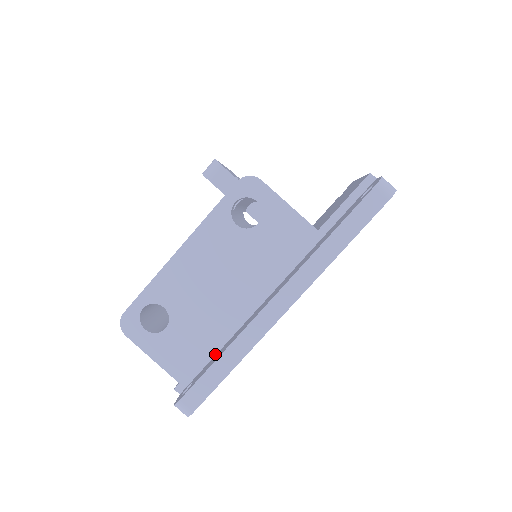
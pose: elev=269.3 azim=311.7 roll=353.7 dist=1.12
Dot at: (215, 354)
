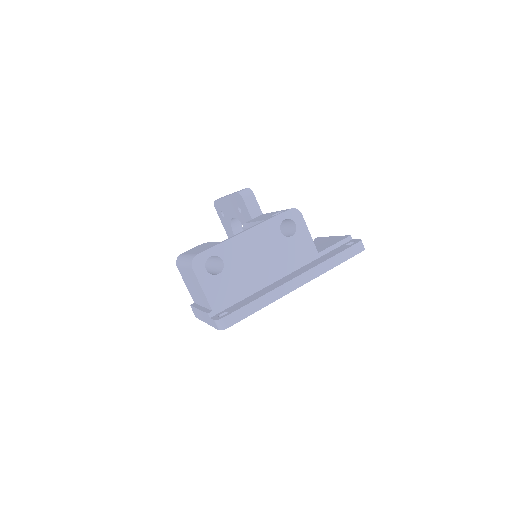
Dot at: (240, 300)
